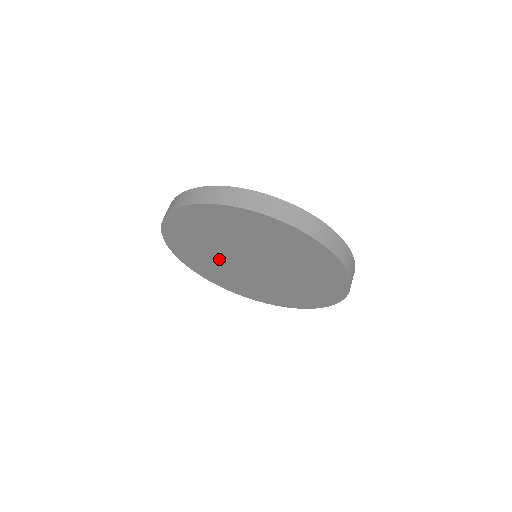
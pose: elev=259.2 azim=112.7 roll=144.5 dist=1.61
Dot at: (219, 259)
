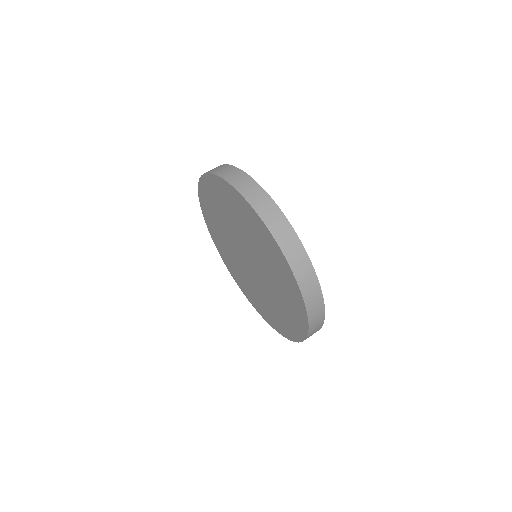
Dot at: (230, 227)
